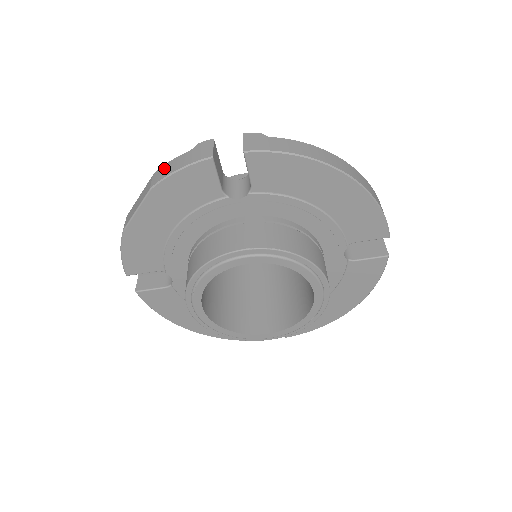
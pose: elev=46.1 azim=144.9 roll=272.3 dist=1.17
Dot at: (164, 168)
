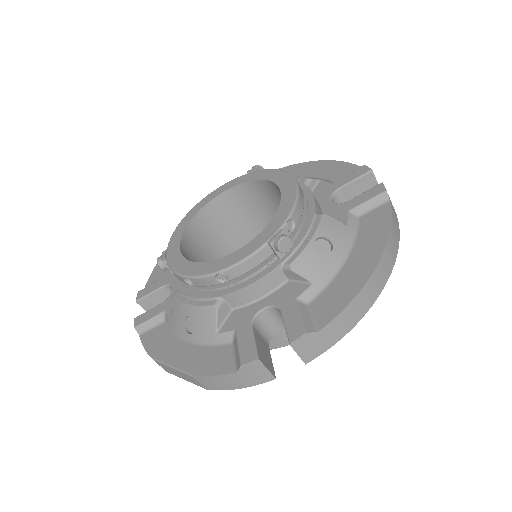
Dot at: (211, 381)
